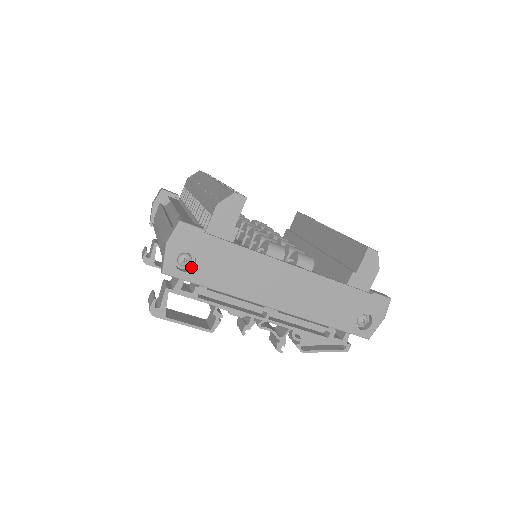
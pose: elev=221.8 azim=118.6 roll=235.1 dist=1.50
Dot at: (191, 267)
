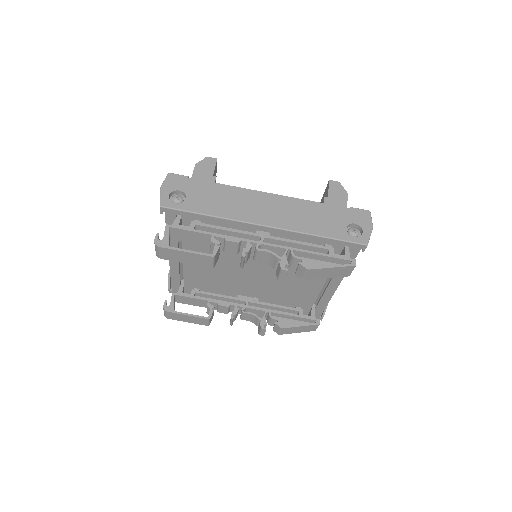
Dot at: (183, 204)
